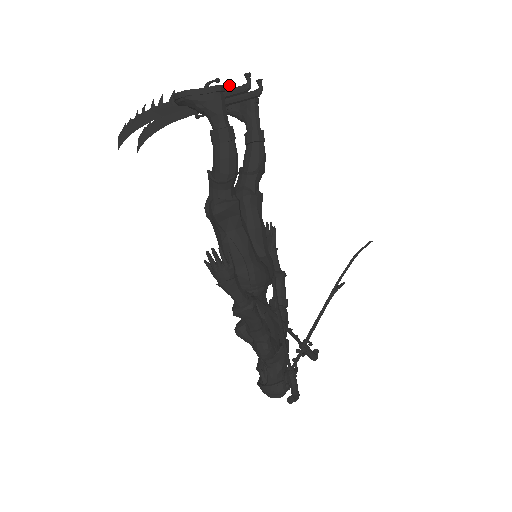
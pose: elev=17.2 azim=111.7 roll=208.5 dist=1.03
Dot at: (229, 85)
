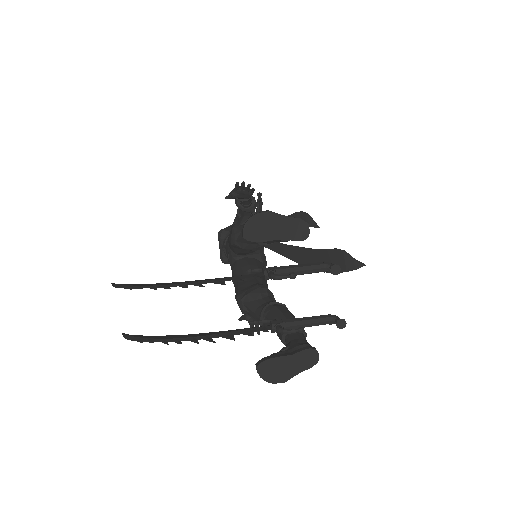
Dot at: occluded
